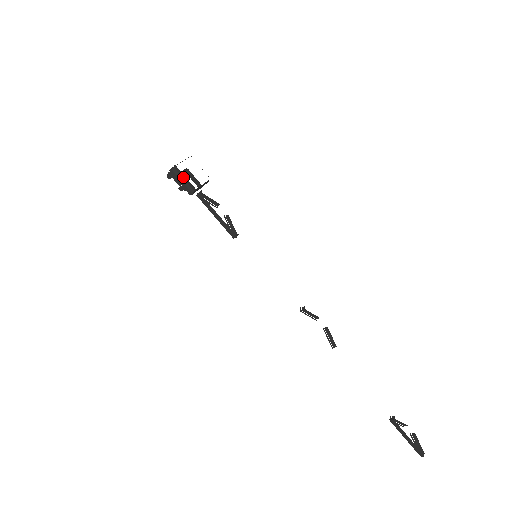
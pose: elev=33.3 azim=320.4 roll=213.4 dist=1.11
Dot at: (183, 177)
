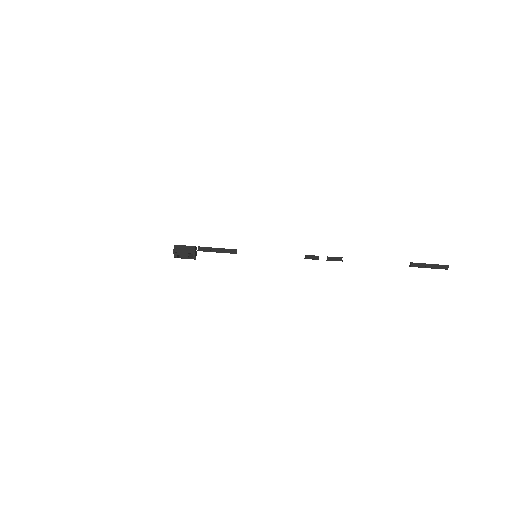
Dot at: (183, 247)
